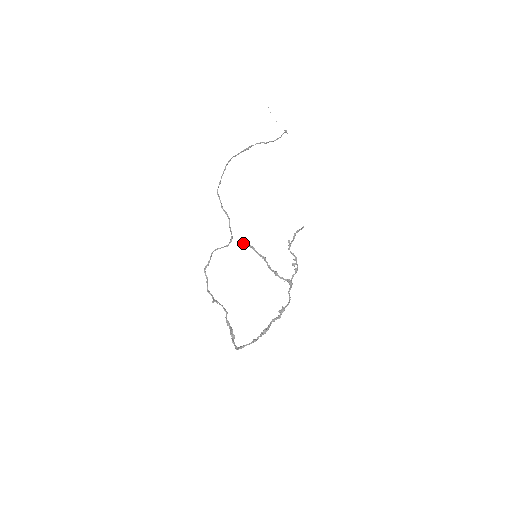
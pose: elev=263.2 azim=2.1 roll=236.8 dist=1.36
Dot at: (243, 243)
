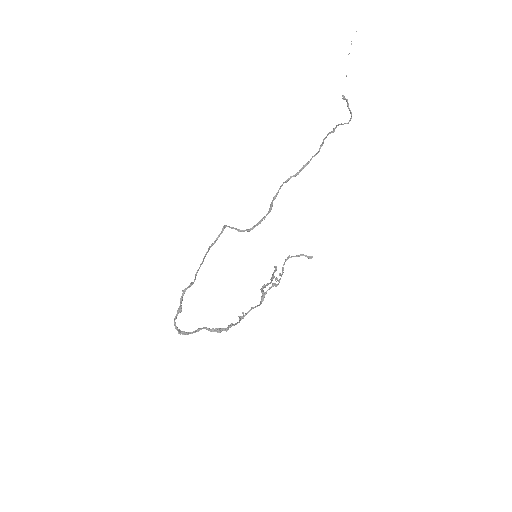
Dot at: (275, 267)
